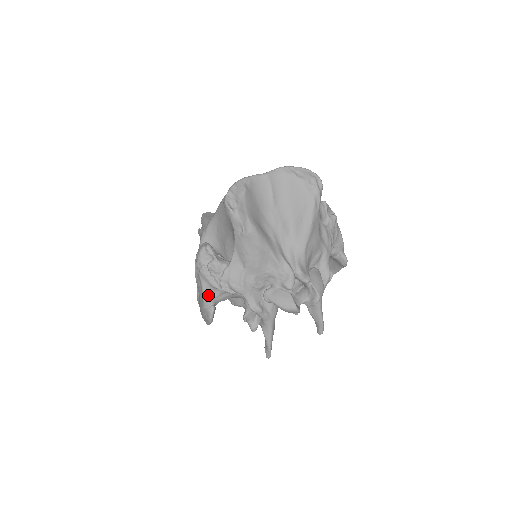
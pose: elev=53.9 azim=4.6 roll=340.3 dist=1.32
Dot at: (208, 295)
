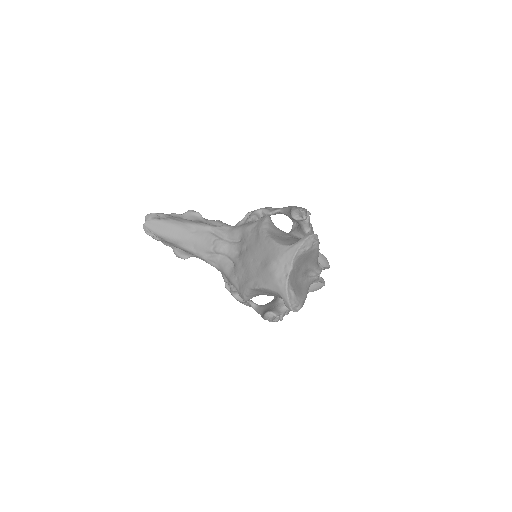
Dot at: occluded
